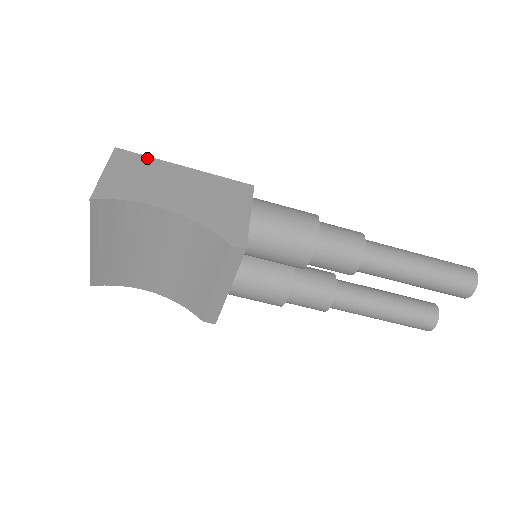
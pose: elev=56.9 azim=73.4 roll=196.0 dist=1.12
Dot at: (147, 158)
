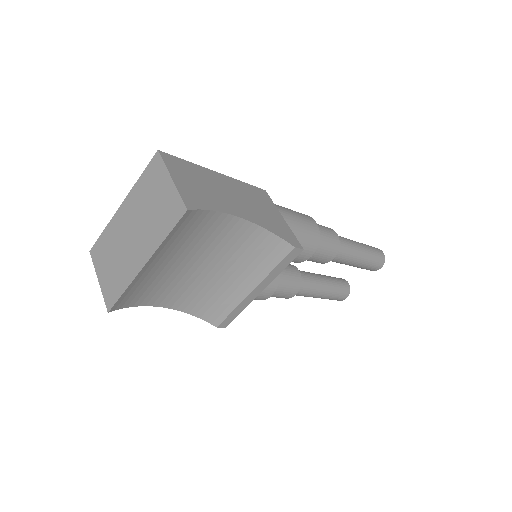
Dot at: (188, 163)
